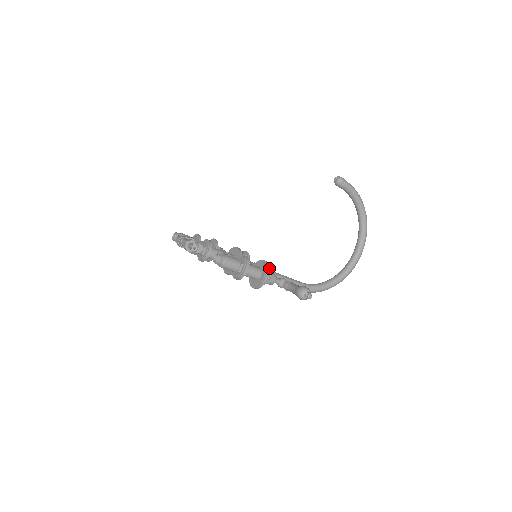
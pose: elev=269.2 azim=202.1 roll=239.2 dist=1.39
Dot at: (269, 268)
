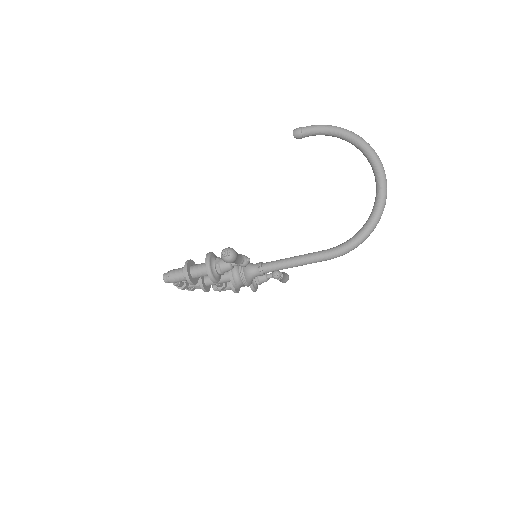
Dot at: (209, 256)
